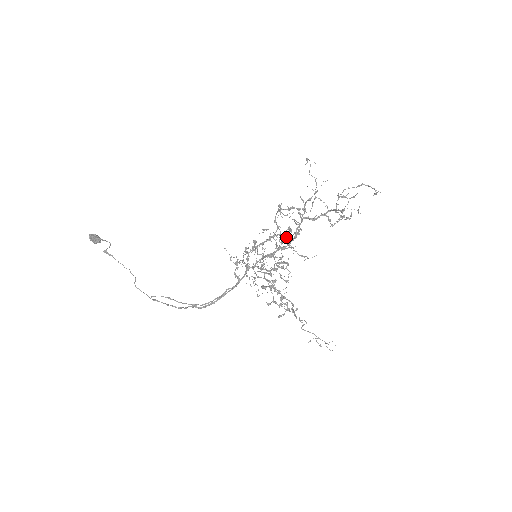
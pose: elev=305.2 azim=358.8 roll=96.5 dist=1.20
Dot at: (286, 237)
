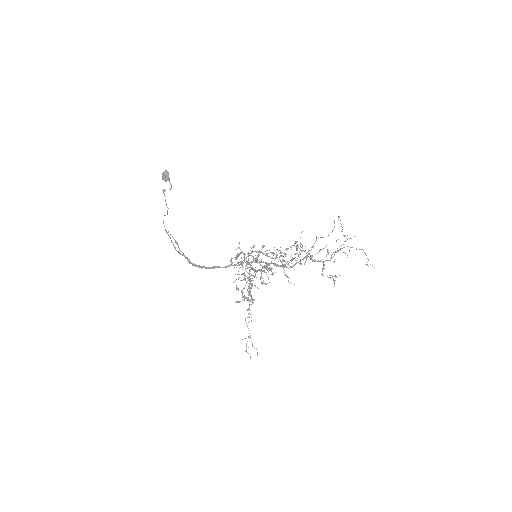
Dot at: occluded
